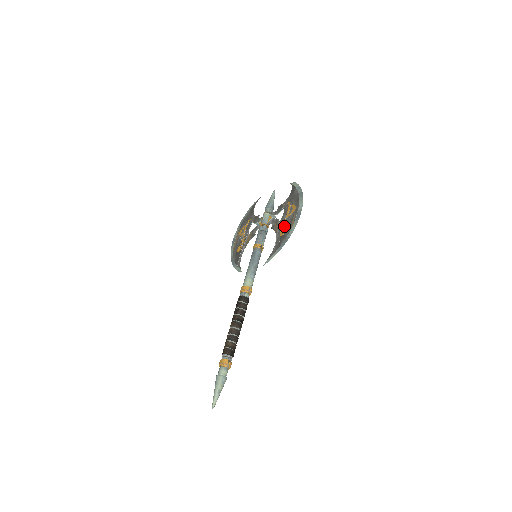
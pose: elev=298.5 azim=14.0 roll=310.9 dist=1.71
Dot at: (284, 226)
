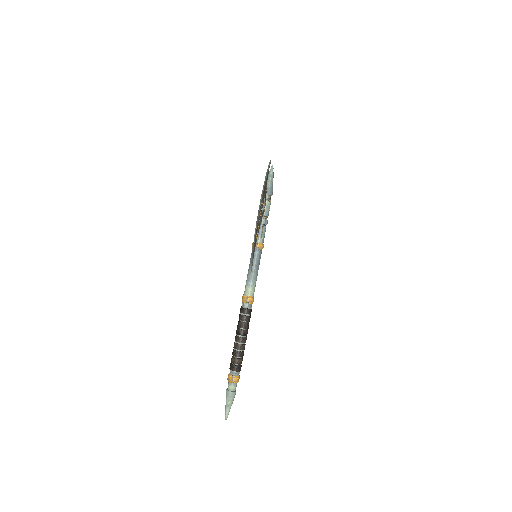
Dot at: occluded
